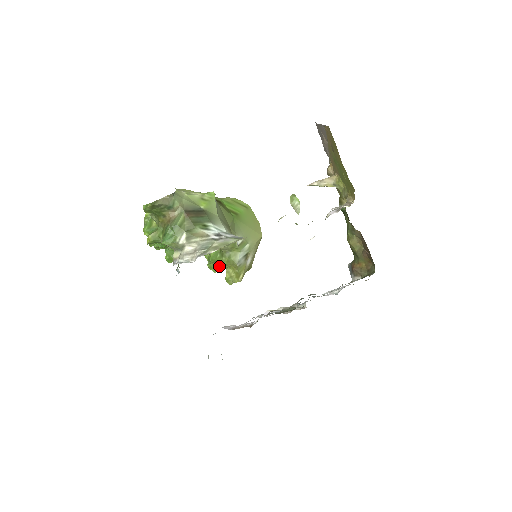
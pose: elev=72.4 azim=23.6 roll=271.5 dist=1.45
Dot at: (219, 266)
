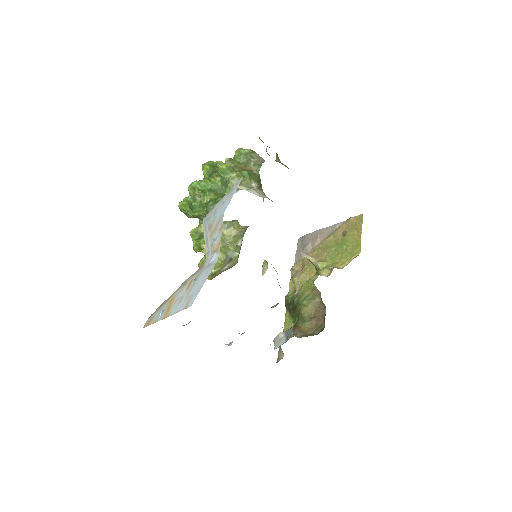
Dot at: (200, 251)
